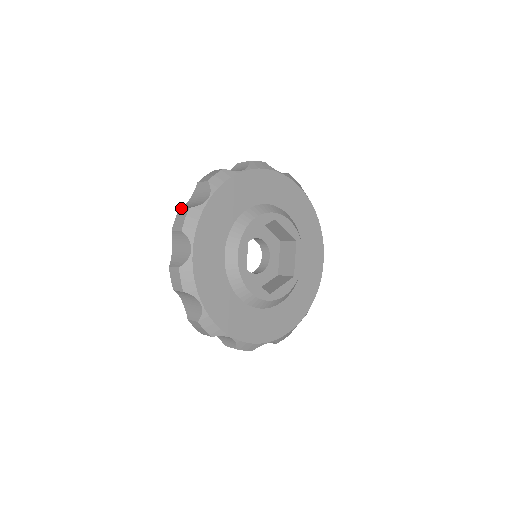
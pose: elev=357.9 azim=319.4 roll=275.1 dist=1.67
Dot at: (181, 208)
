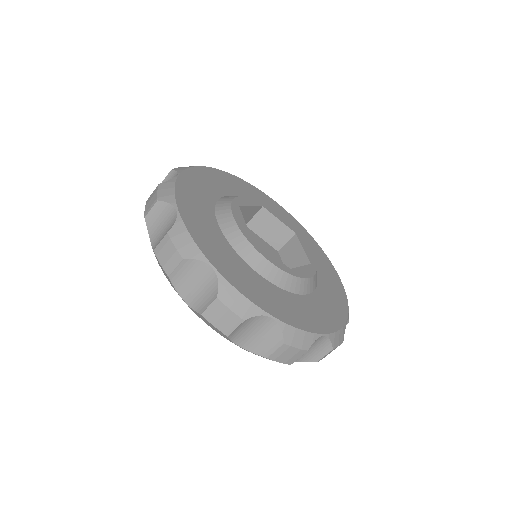
Dot at: occluded
